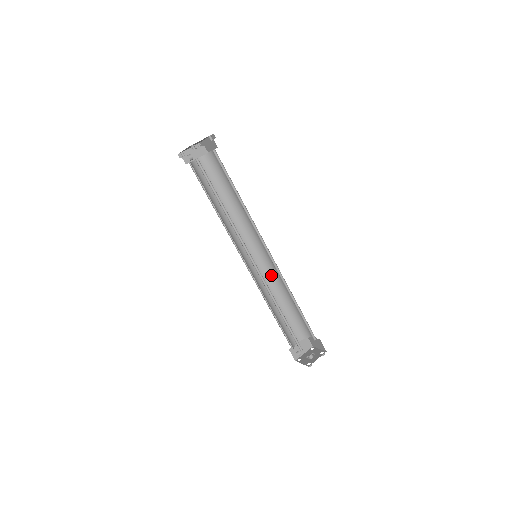
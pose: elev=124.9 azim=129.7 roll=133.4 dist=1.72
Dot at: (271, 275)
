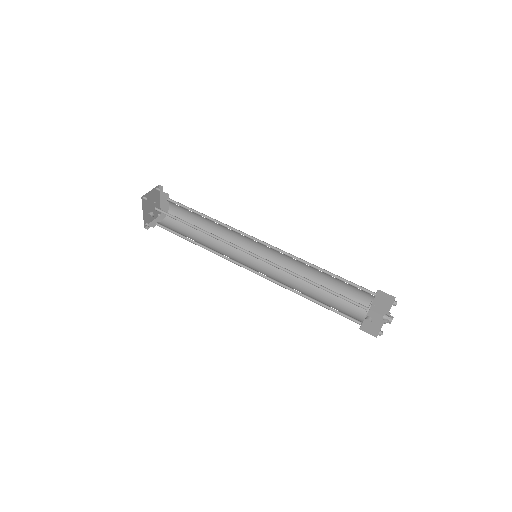
Dot at: occluded
